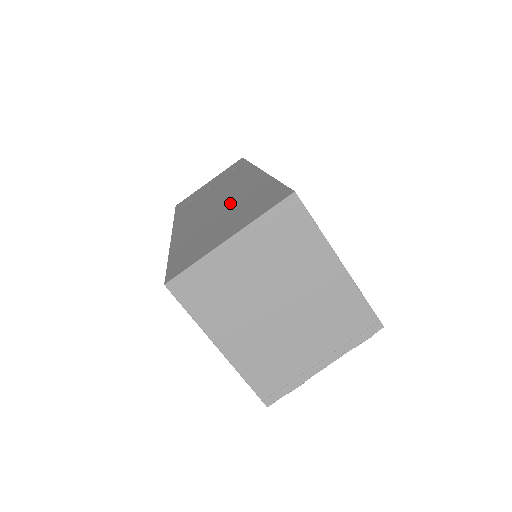
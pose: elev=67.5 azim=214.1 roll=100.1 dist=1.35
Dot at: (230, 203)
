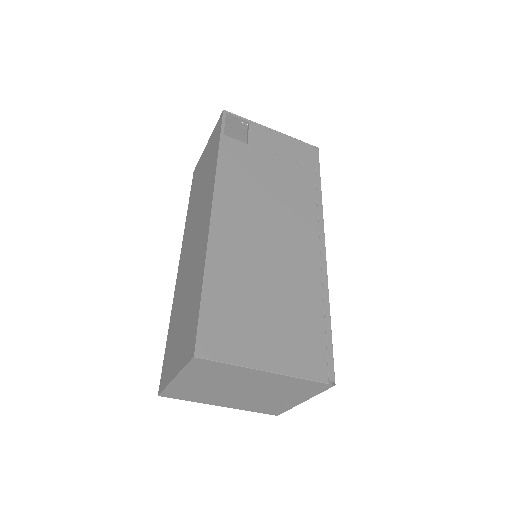
Dot at: (191, 277)
